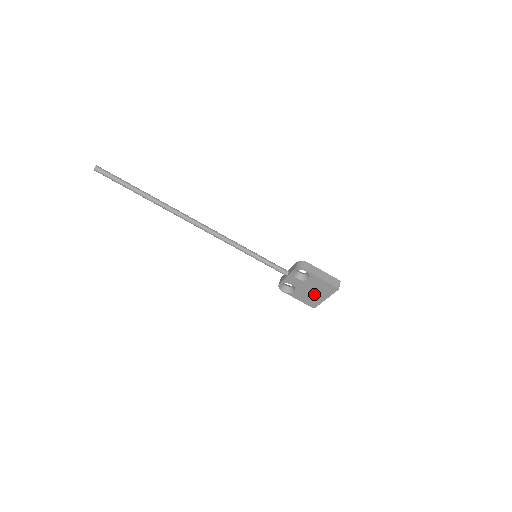
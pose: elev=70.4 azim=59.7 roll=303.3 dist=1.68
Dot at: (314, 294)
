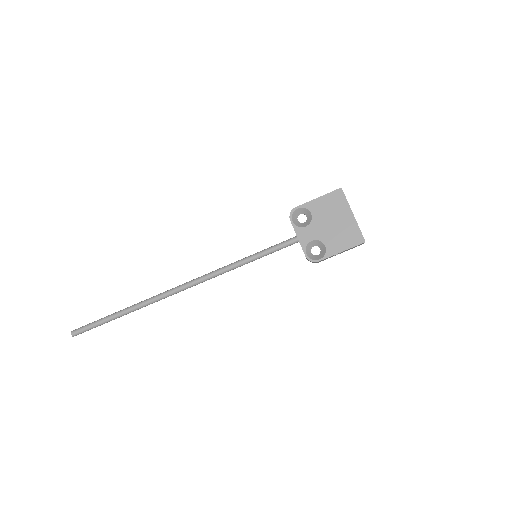
Dot at: (339, 224)
